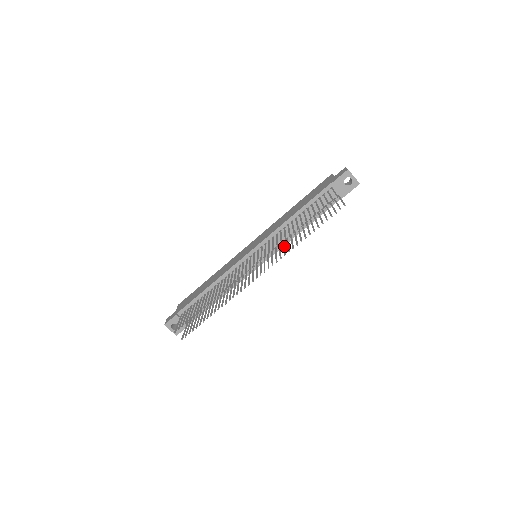
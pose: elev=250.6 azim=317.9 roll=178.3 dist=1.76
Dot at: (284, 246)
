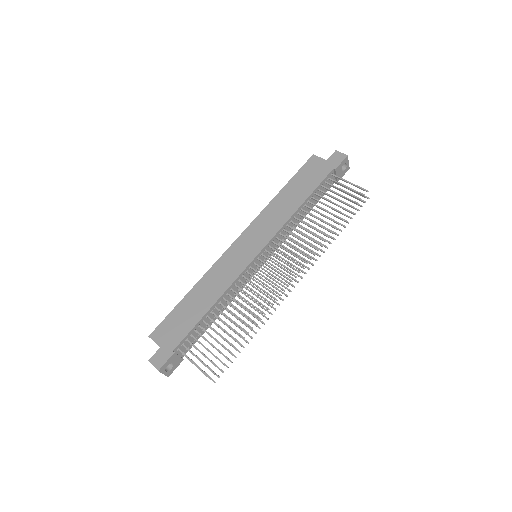
Dot at: (300, 243)
